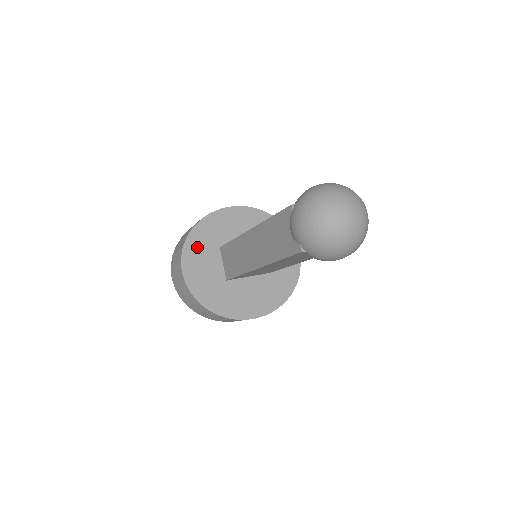
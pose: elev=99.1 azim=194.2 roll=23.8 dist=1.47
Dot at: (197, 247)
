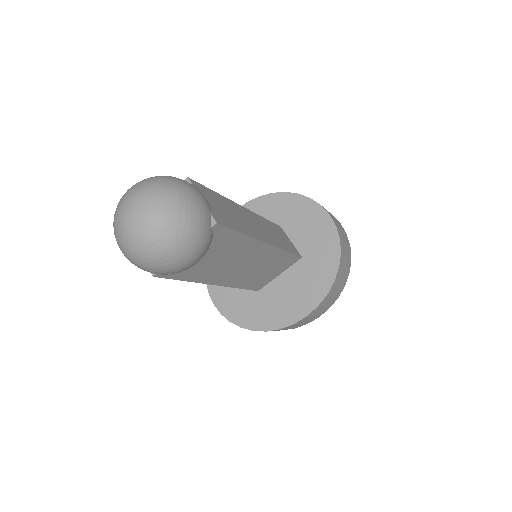
Dot at: occluded
